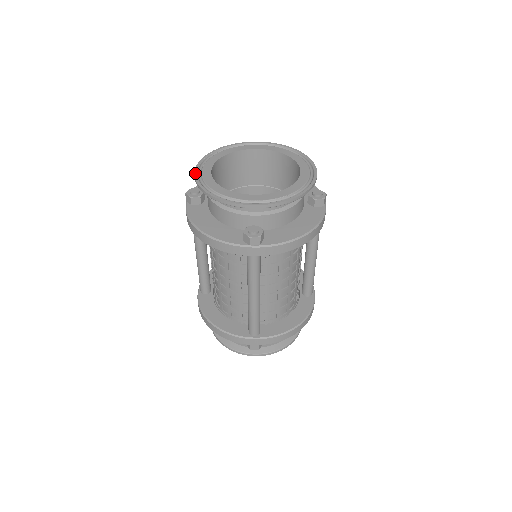
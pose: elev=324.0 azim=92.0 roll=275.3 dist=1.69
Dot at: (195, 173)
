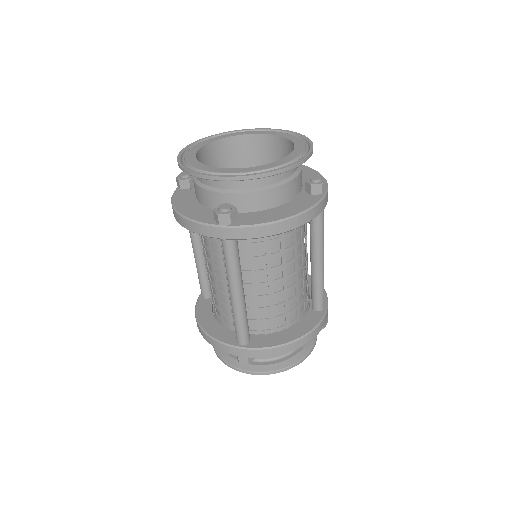
Dot at: (181, 151)
